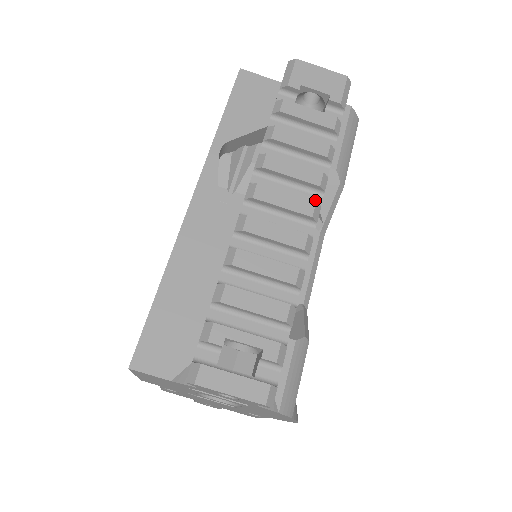
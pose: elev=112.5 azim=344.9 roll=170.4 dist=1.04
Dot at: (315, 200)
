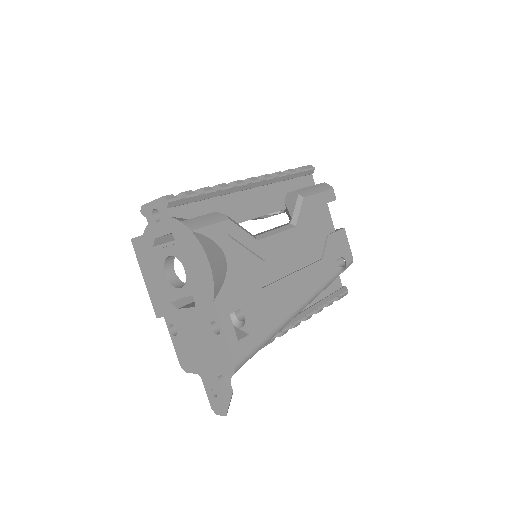
Dot at: (260, 182)
